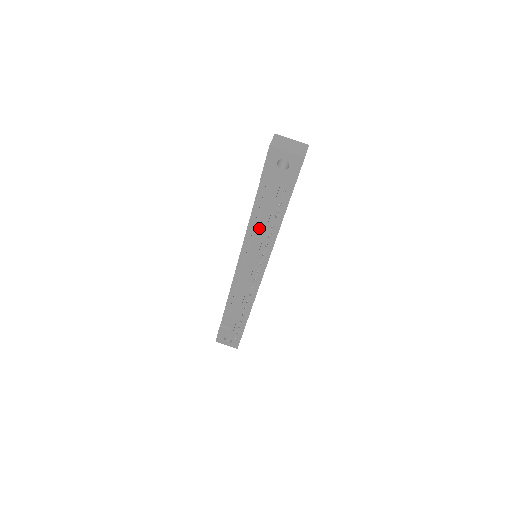
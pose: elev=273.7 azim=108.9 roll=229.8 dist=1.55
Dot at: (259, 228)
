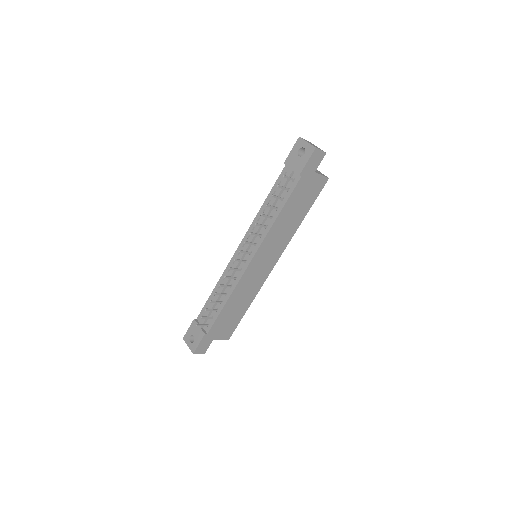
Dot at: occluded
